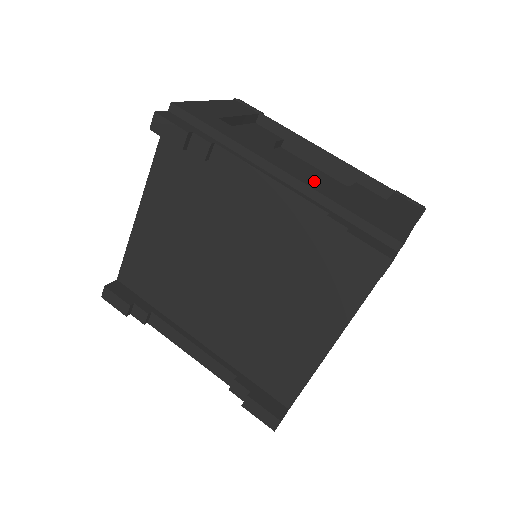
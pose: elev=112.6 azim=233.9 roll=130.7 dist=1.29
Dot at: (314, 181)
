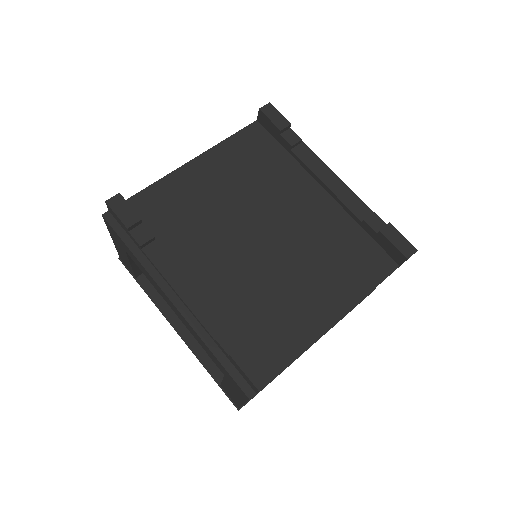
Dot at: occluded
